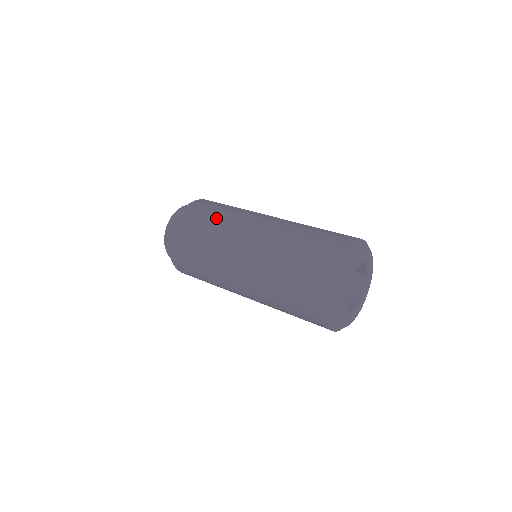
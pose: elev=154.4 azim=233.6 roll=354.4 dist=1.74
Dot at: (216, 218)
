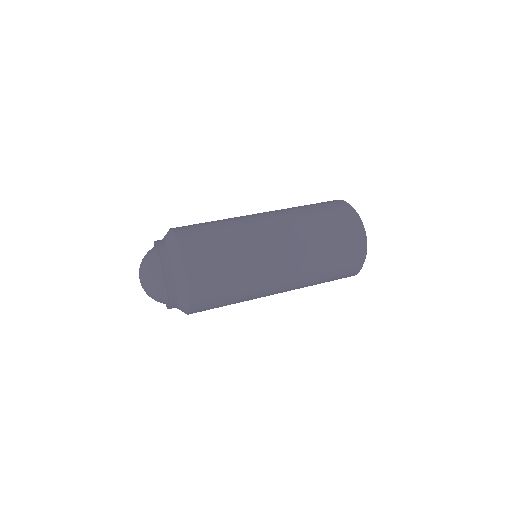
Dot at: (235, 265)
